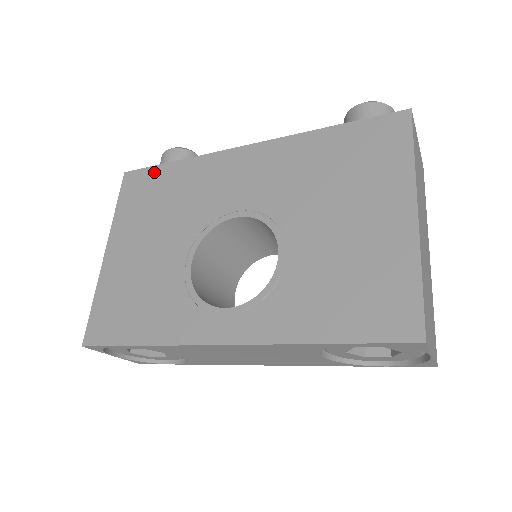
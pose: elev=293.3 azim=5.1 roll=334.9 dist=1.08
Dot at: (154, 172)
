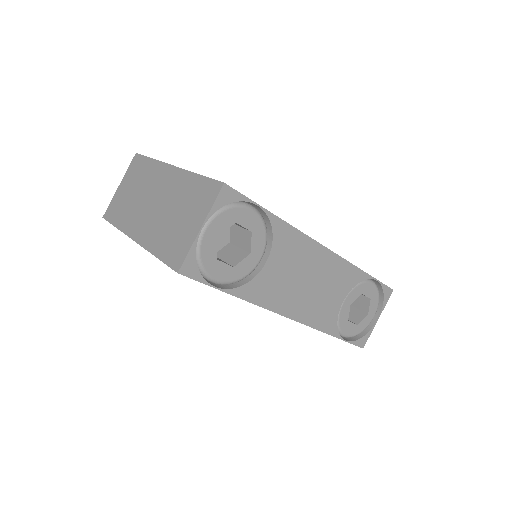
Dot at: occluded
